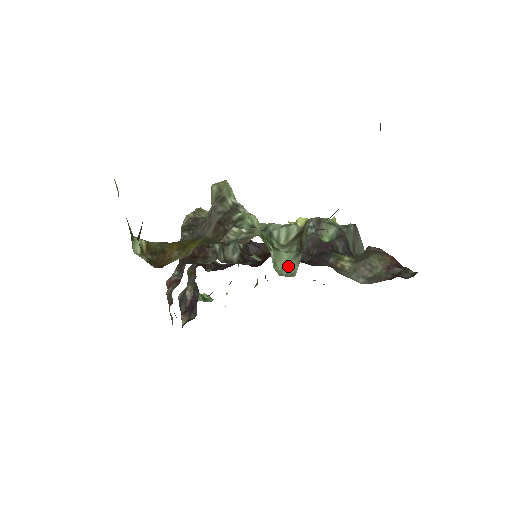
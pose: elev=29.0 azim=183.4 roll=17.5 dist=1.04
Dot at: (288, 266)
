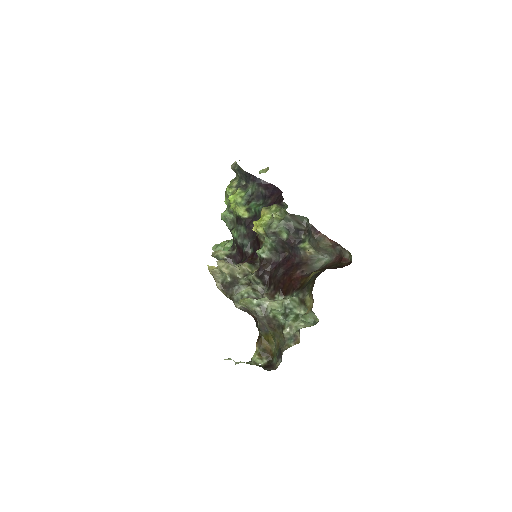
Dot at: (311, 316)
